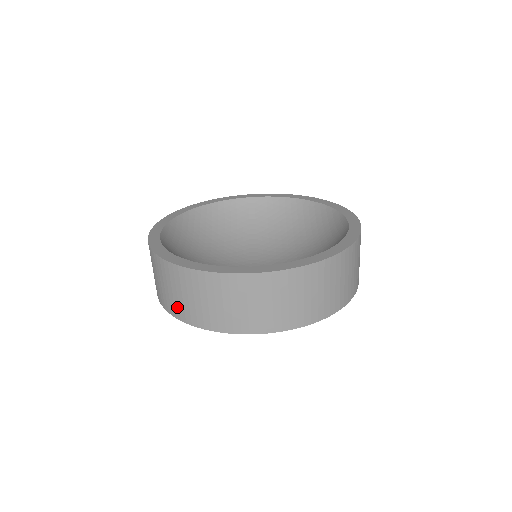
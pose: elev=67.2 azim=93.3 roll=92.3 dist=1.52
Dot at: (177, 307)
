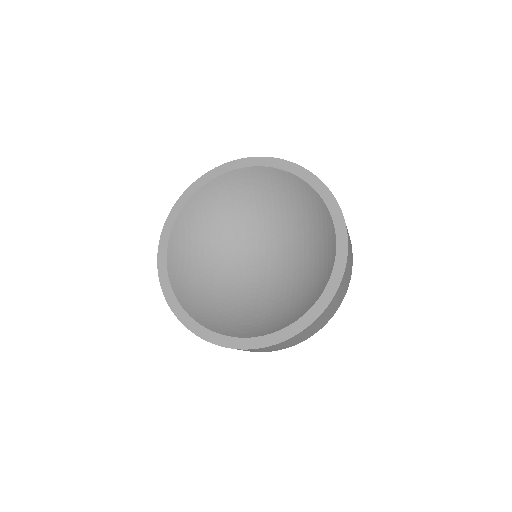
Dot at: occluded
